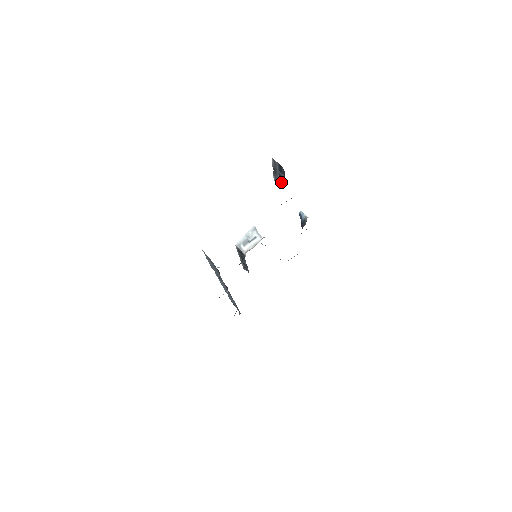
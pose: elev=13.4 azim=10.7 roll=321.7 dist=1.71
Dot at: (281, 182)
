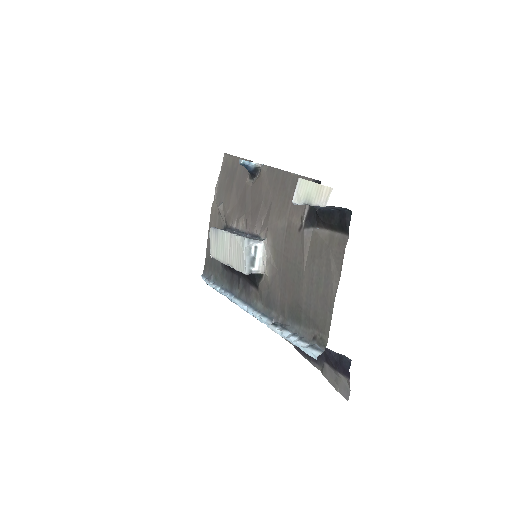
Dot at: occluded
